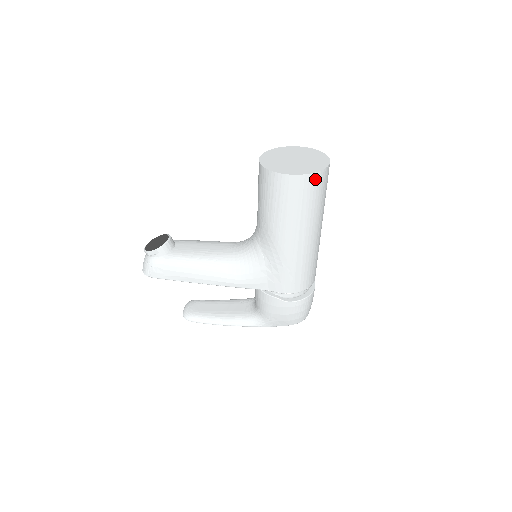
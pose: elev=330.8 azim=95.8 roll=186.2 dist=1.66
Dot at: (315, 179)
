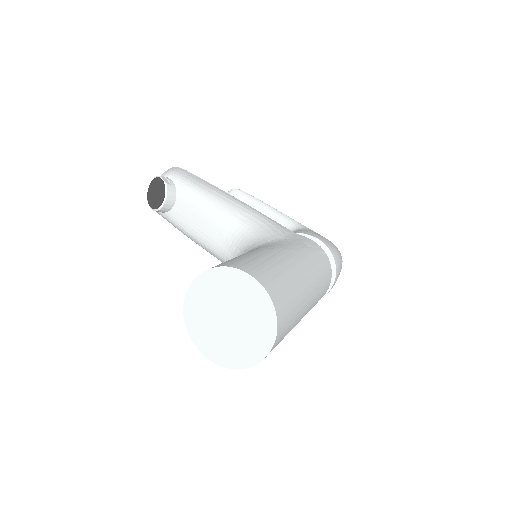
Dot at: occluded
